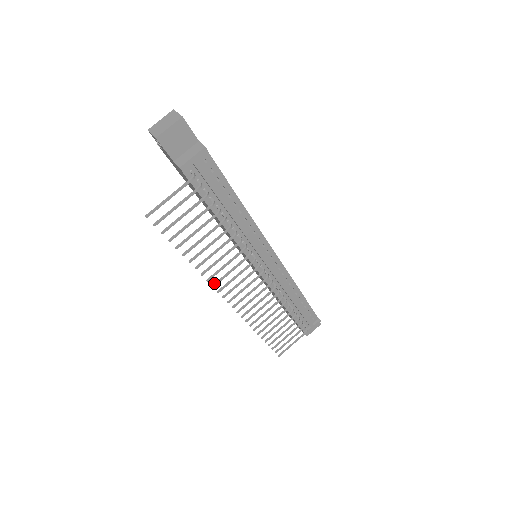
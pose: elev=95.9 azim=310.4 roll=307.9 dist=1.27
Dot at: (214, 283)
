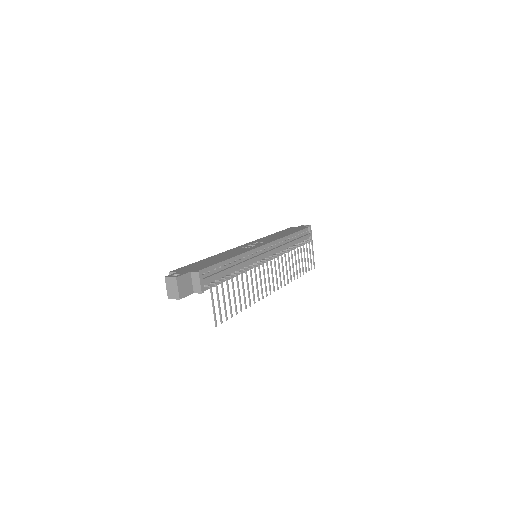
Dot at: occluded
